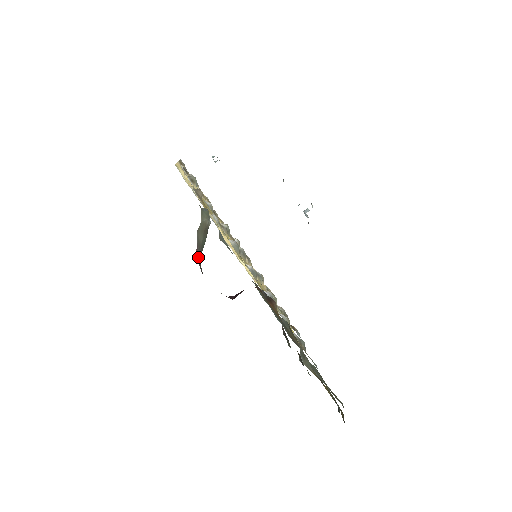
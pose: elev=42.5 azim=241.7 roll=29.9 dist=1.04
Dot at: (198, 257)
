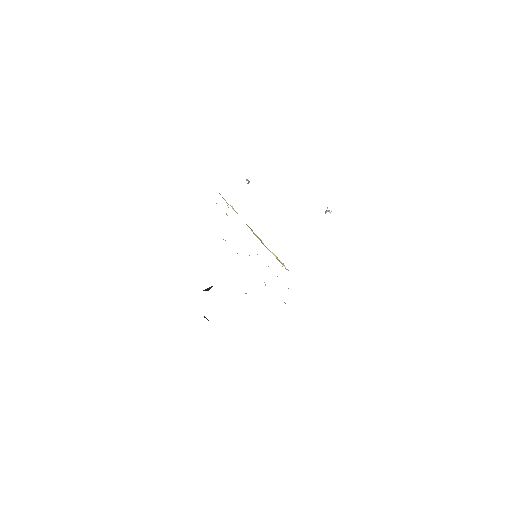
Dot at: occluded
